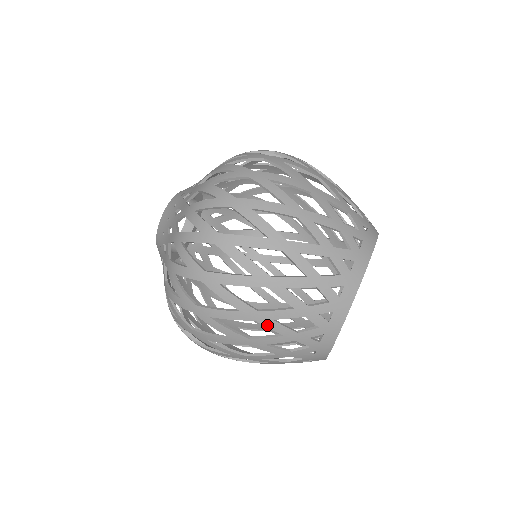
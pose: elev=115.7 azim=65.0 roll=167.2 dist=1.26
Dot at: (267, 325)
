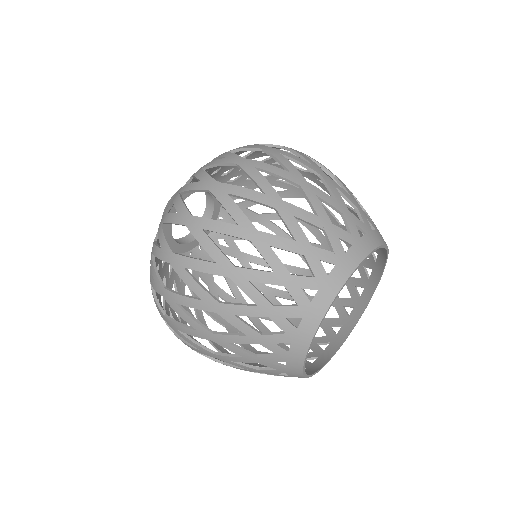
Dot at: (261, 251)
